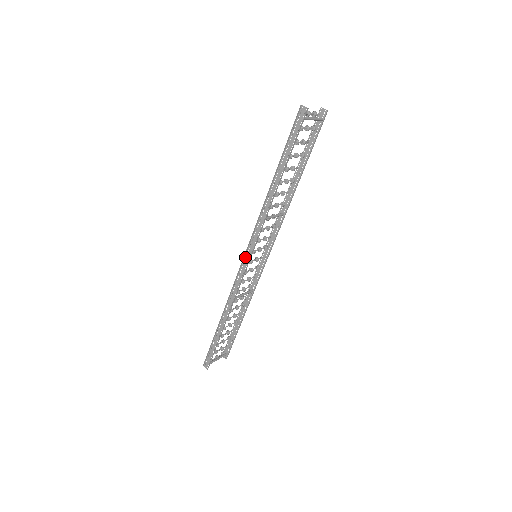
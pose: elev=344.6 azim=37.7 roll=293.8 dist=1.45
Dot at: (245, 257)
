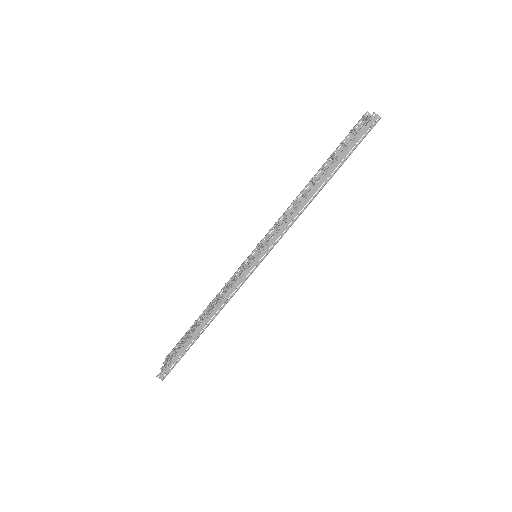
Dot at: (254, 259)
